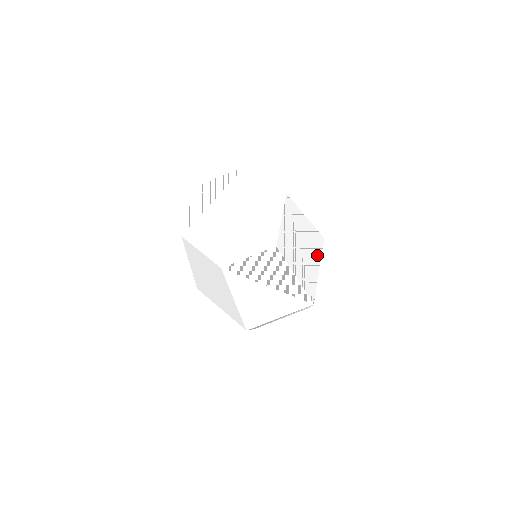
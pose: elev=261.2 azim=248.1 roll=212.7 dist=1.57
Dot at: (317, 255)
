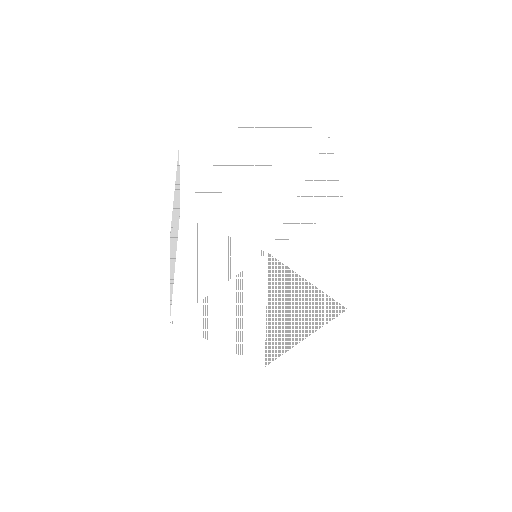
Dot at: occluded
